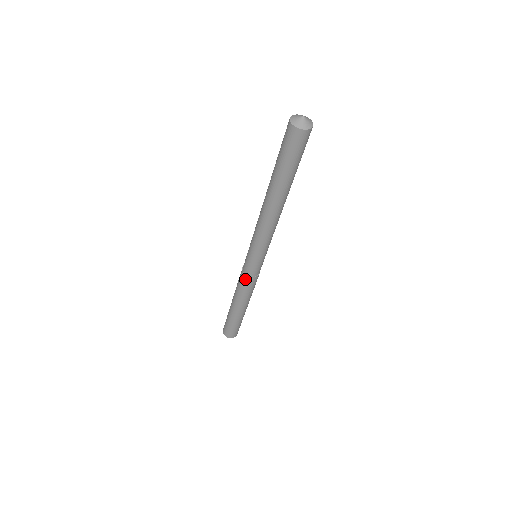
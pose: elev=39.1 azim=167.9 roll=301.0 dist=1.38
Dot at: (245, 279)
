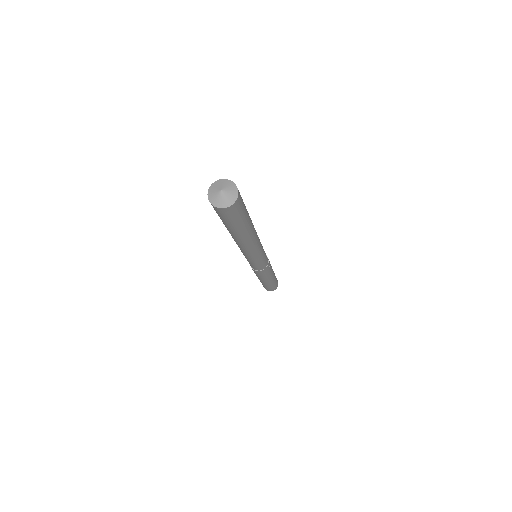
Dot at: occluded
